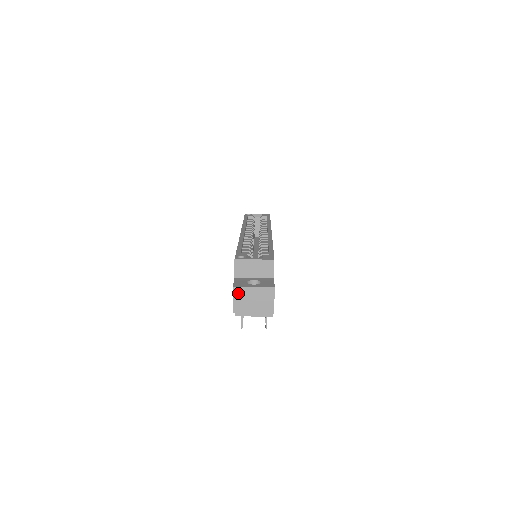
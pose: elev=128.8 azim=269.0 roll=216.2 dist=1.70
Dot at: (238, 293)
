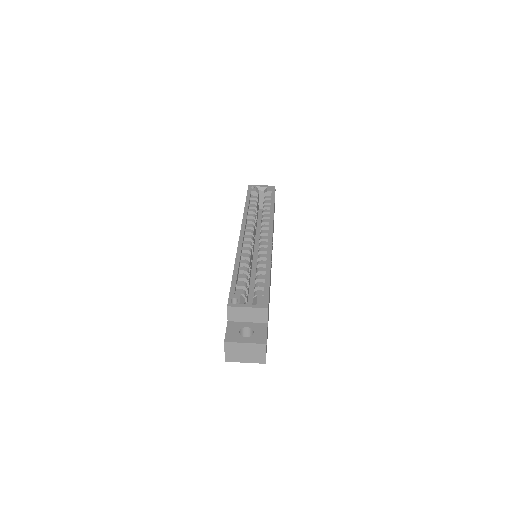
Dot at: (230, 347)
